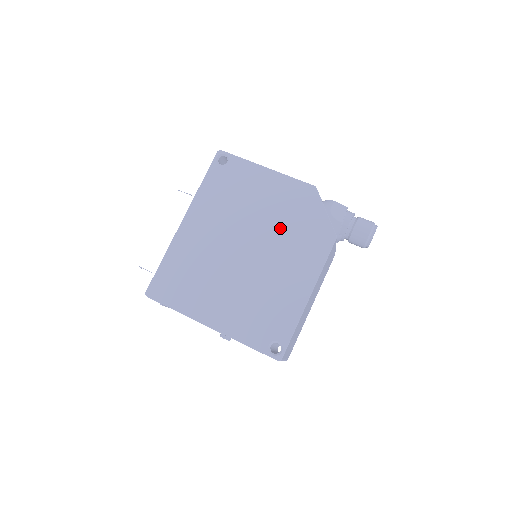
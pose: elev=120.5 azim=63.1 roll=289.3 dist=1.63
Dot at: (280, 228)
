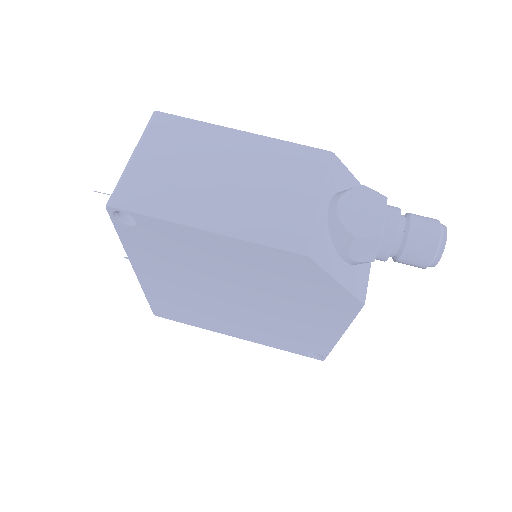
Dot at: (272, 291)
